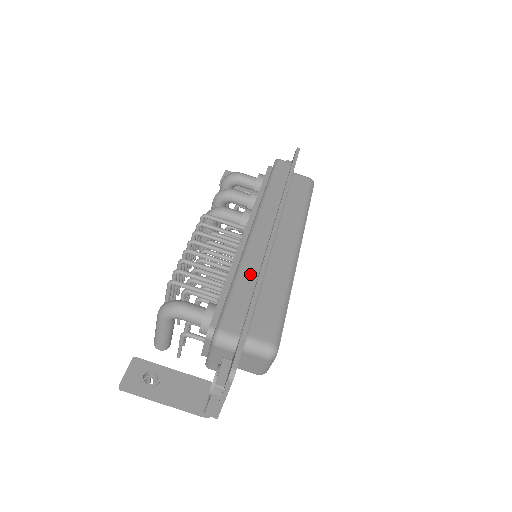
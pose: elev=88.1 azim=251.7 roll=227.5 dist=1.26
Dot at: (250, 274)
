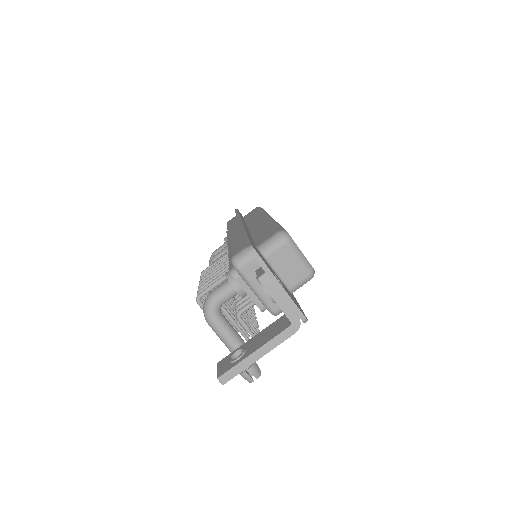
Dot at: (238, 239)
